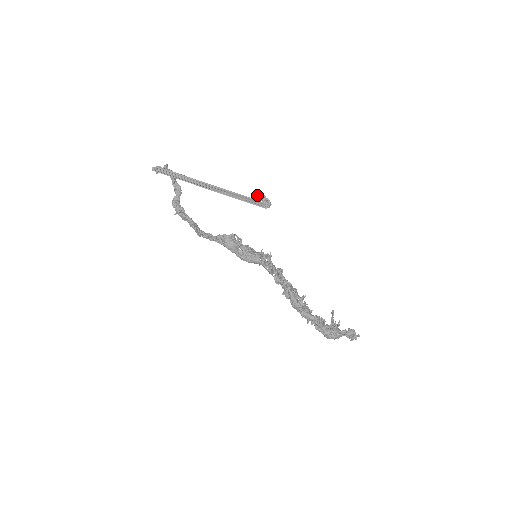
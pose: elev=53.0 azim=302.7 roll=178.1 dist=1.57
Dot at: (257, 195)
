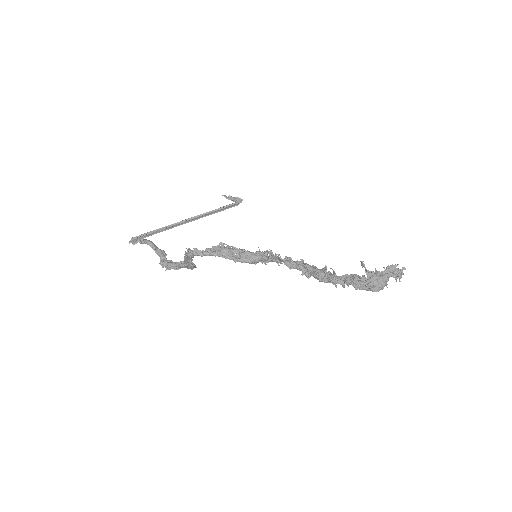
Dot at: occluded
